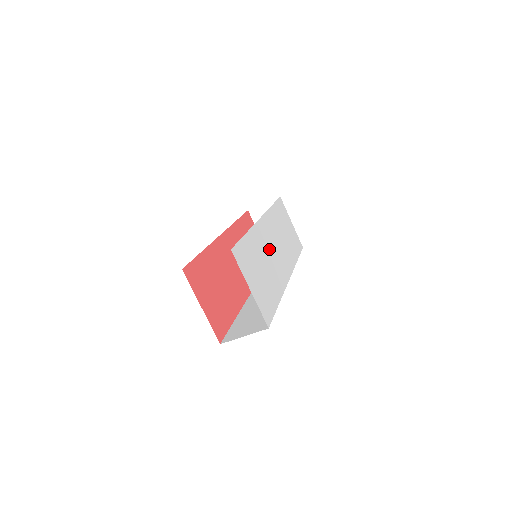
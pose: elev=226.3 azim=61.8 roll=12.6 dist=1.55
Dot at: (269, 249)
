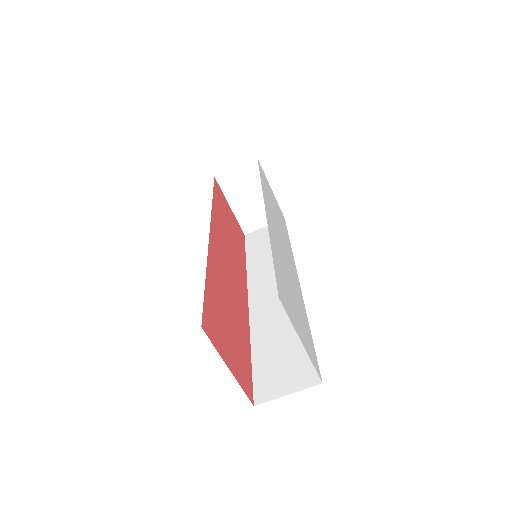
Dot at: (282, 253)
